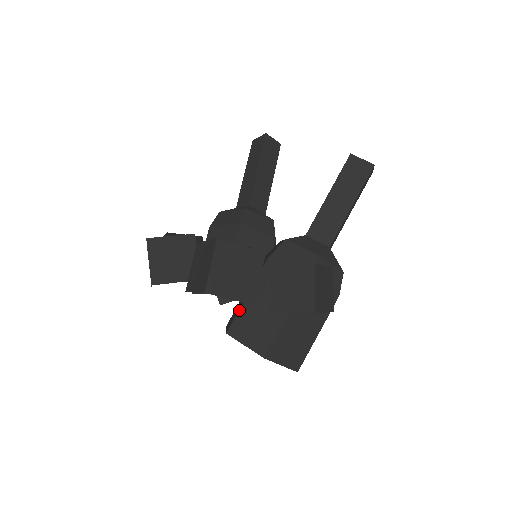
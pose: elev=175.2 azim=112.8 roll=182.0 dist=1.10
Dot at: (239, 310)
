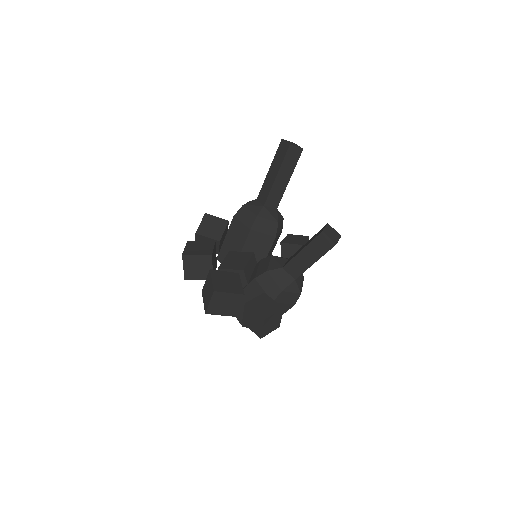
Dot at: occluded
